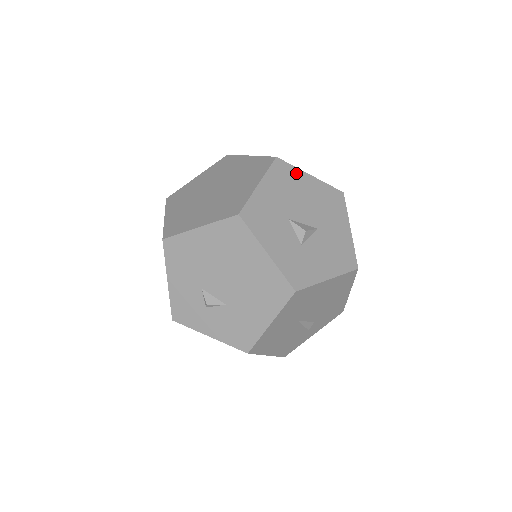
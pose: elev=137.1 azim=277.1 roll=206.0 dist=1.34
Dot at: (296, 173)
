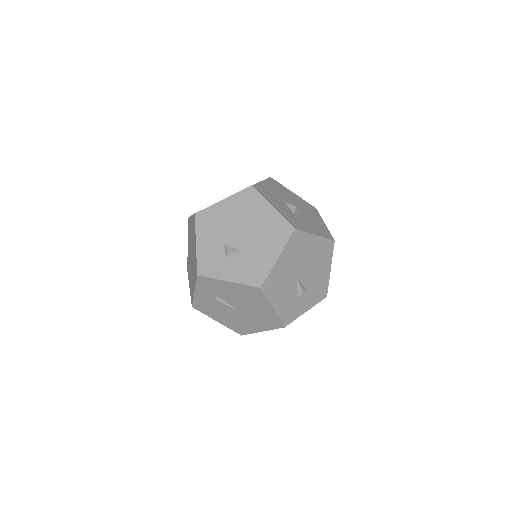
Dot at: (284, 188)
